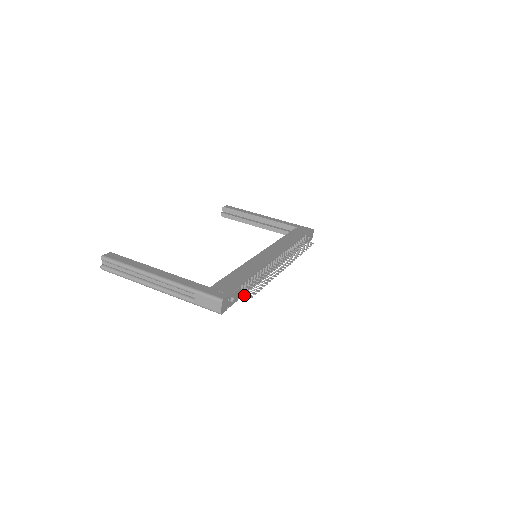
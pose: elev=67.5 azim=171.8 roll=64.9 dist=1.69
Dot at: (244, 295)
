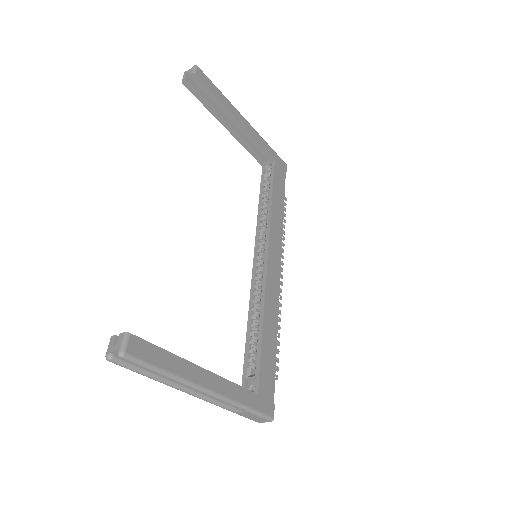
Dot at: occluded
